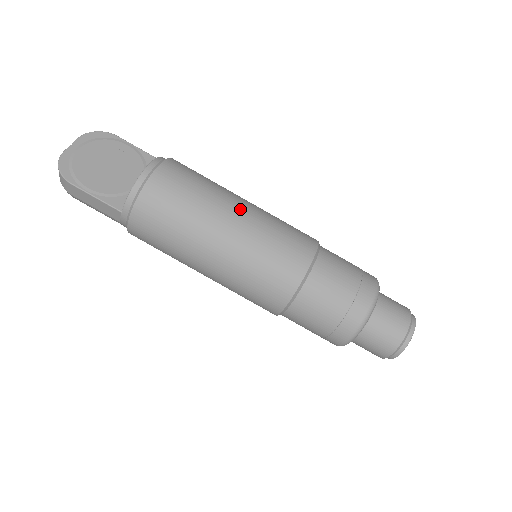
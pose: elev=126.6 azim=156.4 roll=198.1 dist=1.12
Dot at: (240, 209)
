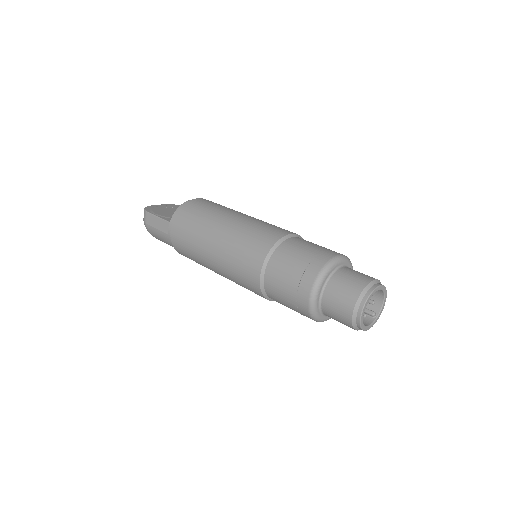
Dot at: (245, 215)
